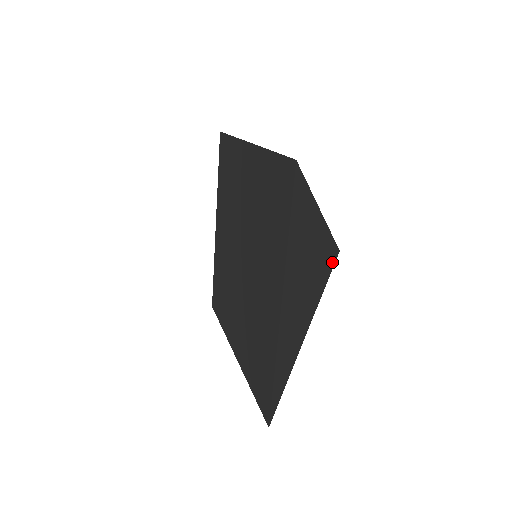
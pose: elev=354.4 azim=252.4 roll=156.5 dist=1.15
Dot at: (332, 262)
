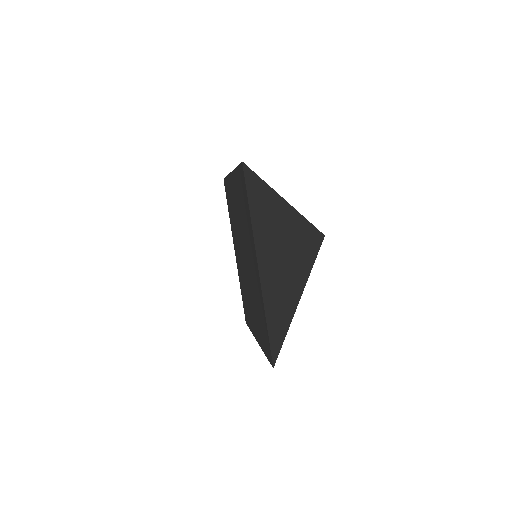
Dot at: occluded
